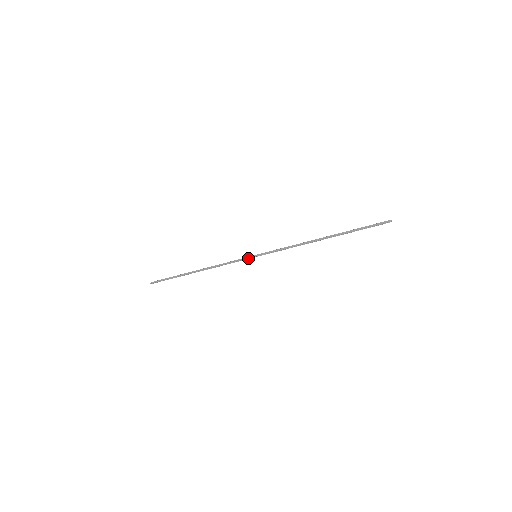
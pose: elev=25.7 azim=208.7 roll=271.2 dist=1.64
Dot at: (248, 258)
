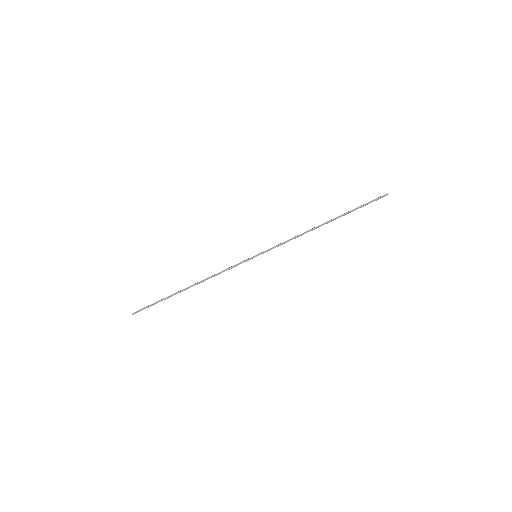
Dot at: (247, 259)
